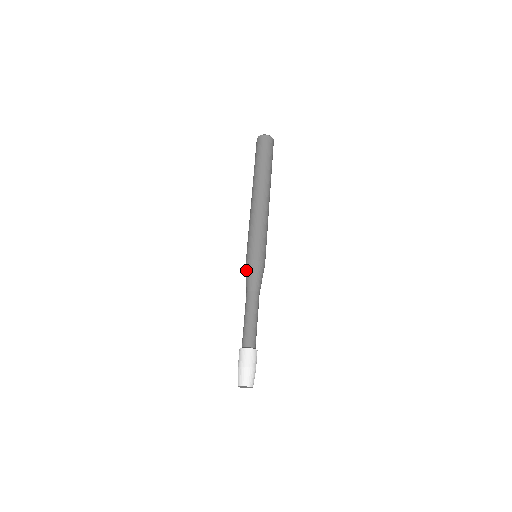
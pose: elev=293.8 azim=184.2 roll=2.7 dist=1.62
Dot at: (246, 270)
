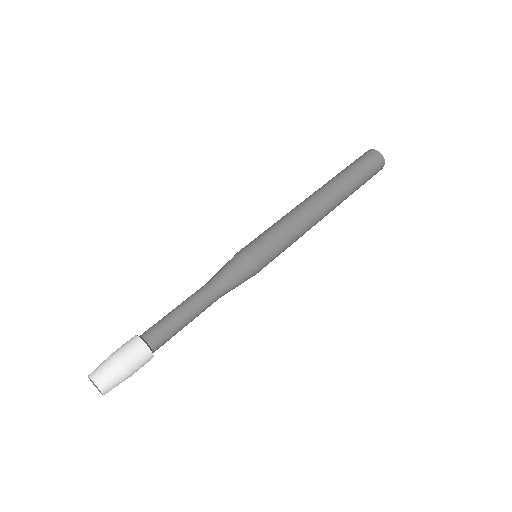
Dot at: occluded
